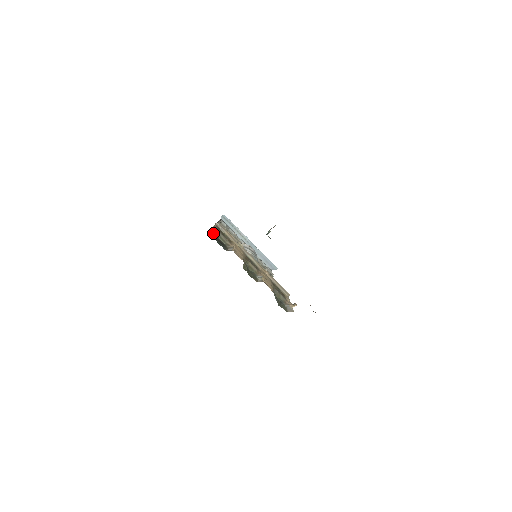
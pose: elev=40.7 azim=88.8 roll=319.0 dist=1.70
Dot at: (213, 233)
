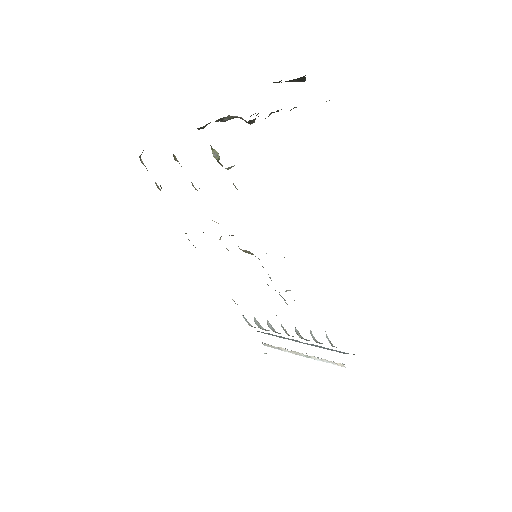
Dot at: occluded
